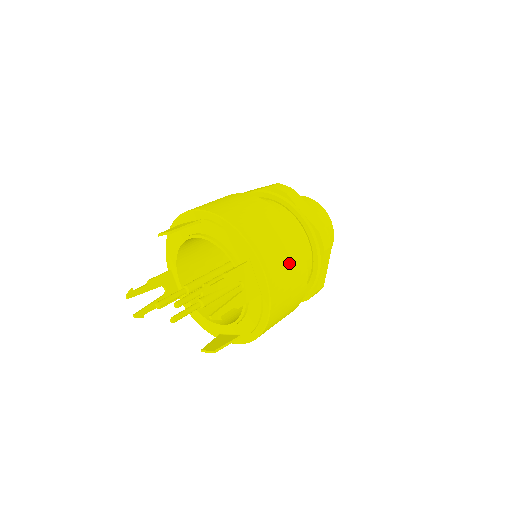
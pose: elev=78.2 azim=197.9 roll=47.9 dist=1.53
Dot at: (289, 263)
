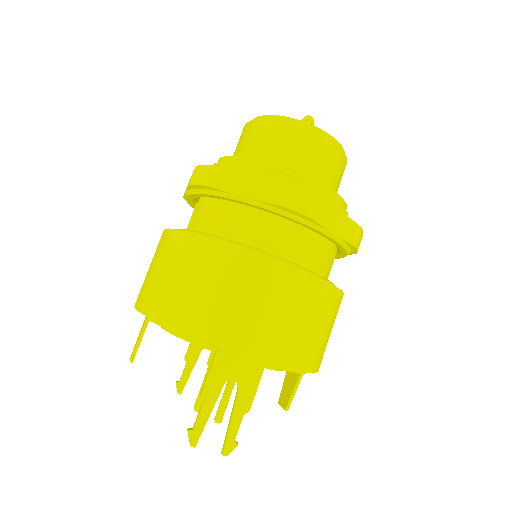
Dot at: (269, 301)
